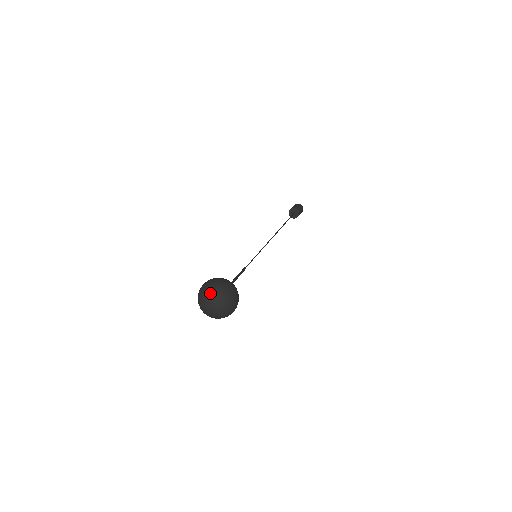
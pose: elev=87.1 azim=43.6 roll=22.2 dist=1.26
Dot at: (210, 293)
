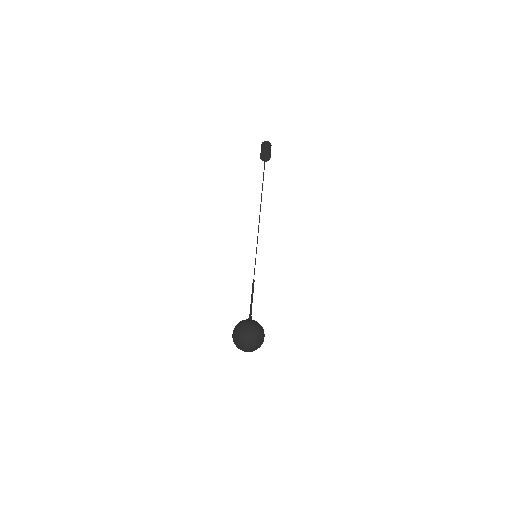
Dot at: (243, 342)
